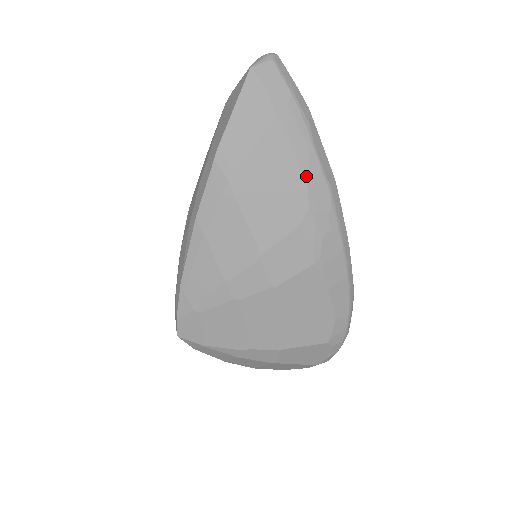
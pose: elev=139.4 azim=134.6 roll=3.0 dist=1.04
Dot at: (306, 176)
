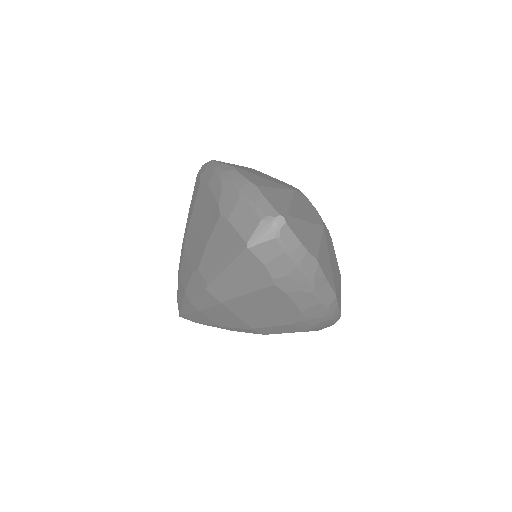
Dot at: (302, 309)
